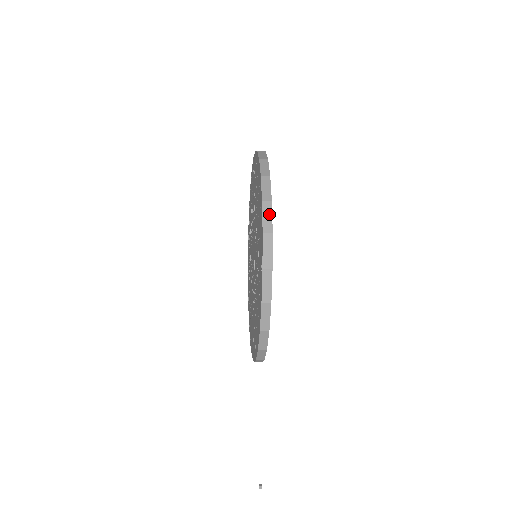
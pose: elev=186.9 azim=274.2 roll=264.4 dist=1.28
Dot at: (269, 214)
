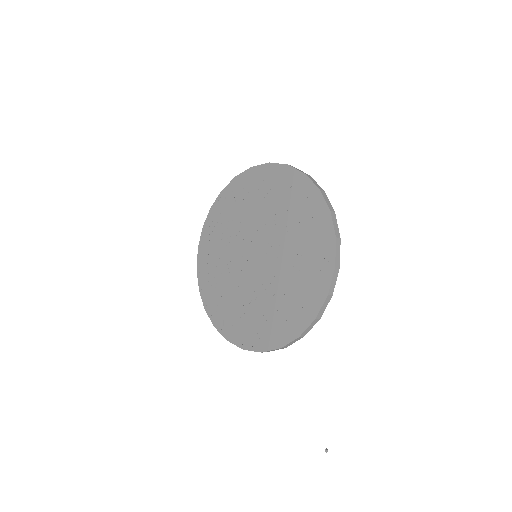
Dot at: (336, 222)
